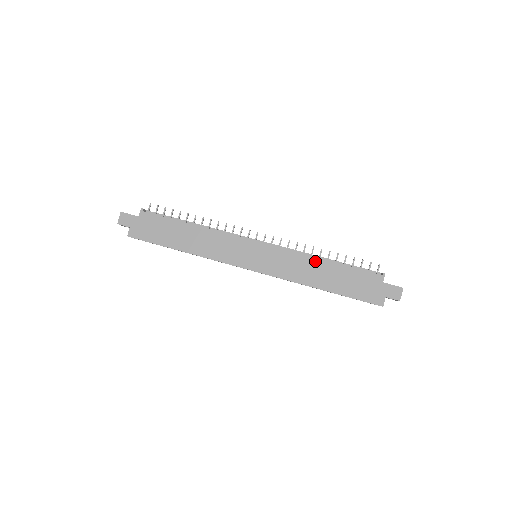
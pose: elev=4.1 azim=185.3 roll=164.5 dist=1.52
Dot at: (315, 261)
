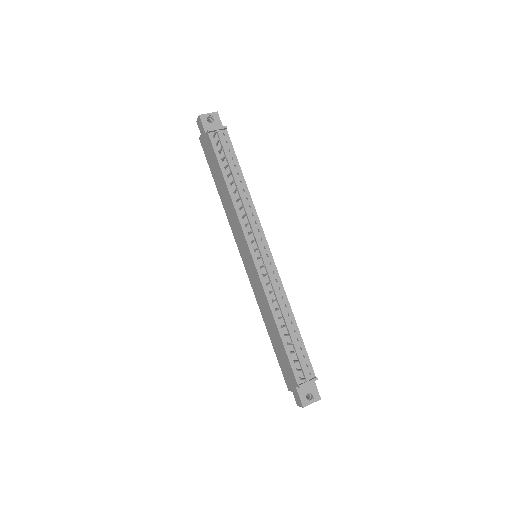
Dot at: (272, 316)
